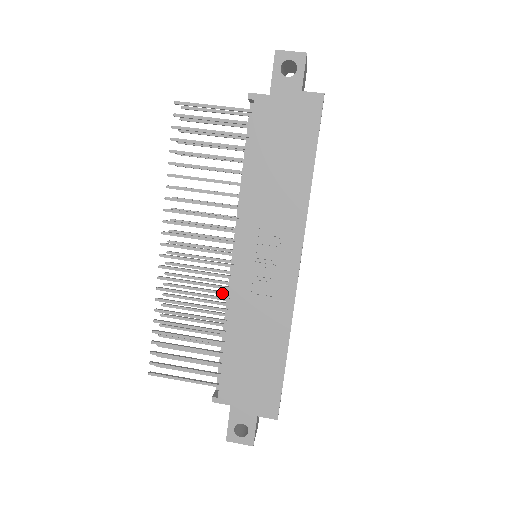
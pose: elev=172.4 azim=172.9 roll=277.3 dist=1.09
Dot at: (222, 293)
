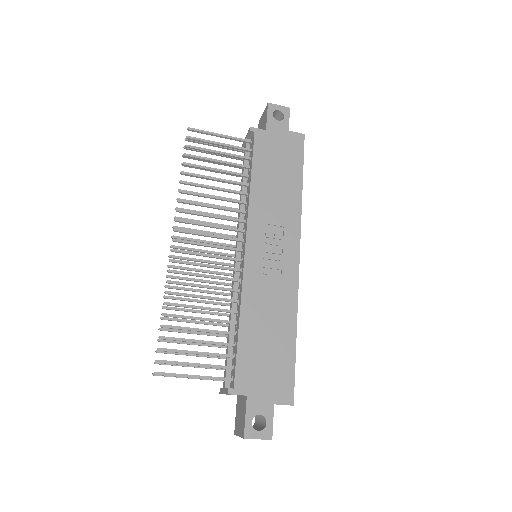
Dot at: (223, 293)
